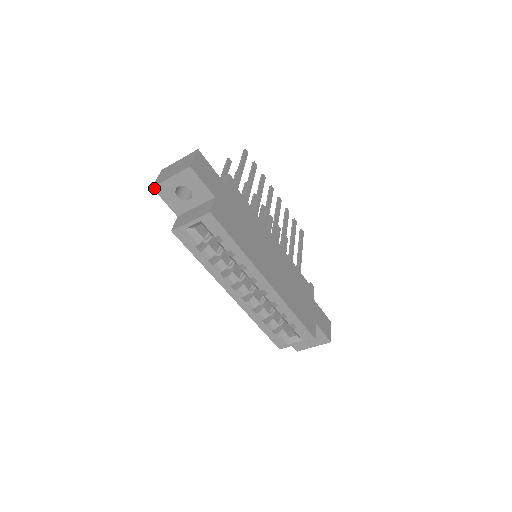
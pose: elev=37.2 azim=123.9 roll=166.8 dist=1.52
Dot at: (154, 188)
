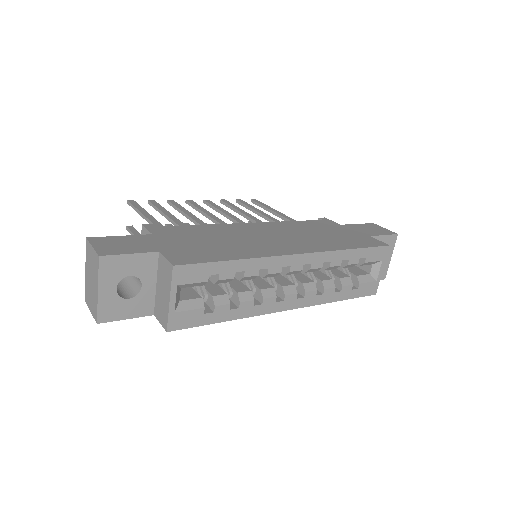
Dot at: (99, 321)
